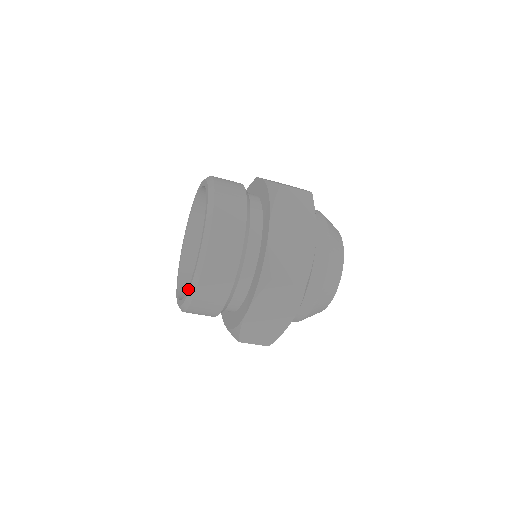
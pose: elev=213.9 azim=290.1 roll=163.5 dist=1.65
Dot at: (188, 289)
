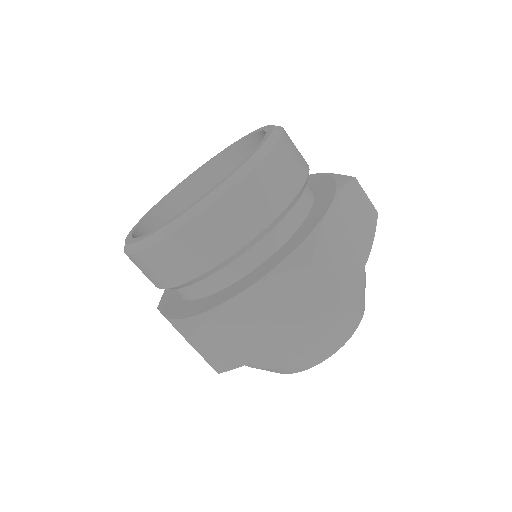
Dot at: (180, 213)
